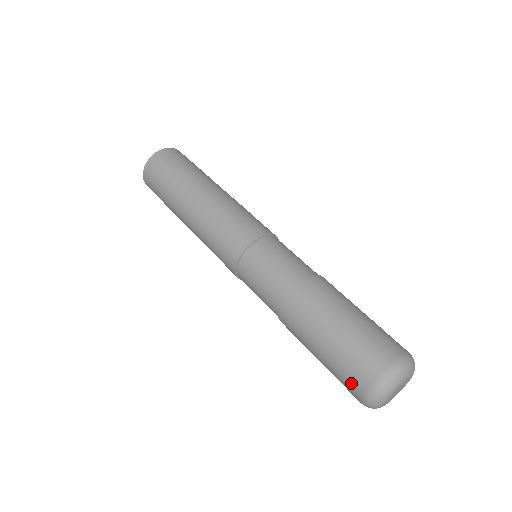
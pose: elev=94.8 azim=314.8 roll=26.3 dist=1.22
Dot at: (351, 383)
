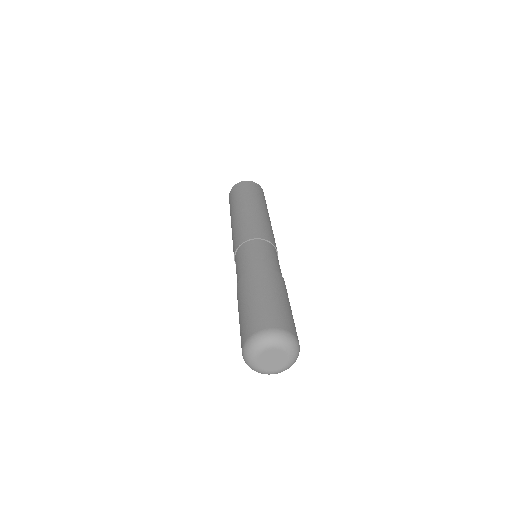
Dot at: (244, 332)
